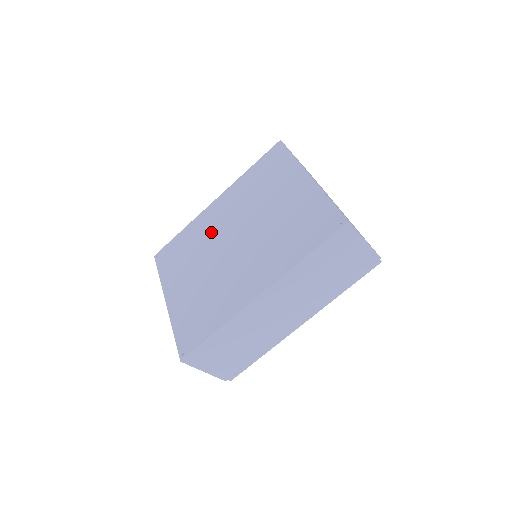
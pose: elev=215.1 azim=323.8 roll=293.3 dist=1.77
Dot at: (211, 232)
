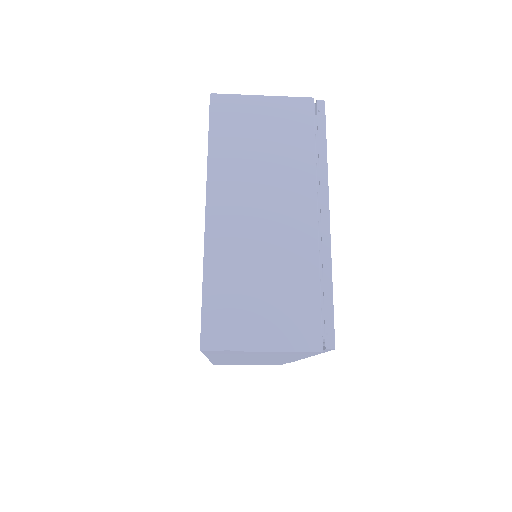
Dot at: occluded
